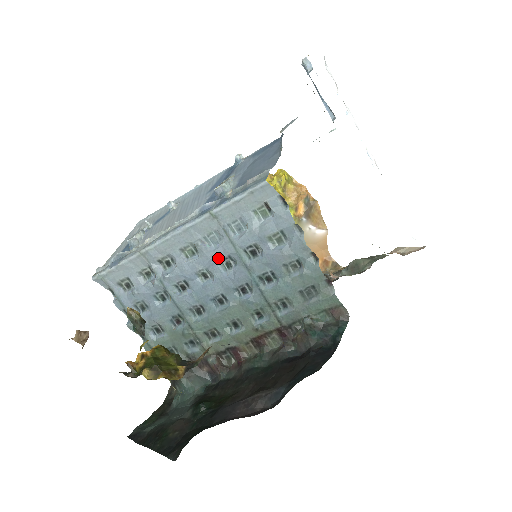
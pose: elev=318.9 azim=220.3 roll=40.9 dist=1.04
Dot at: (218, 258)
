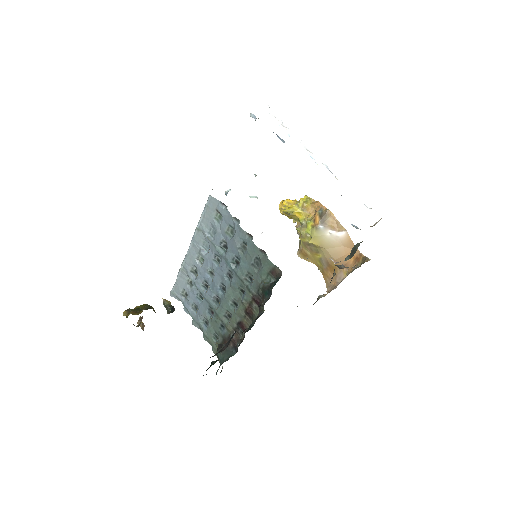
Dot at: (211, 257)
